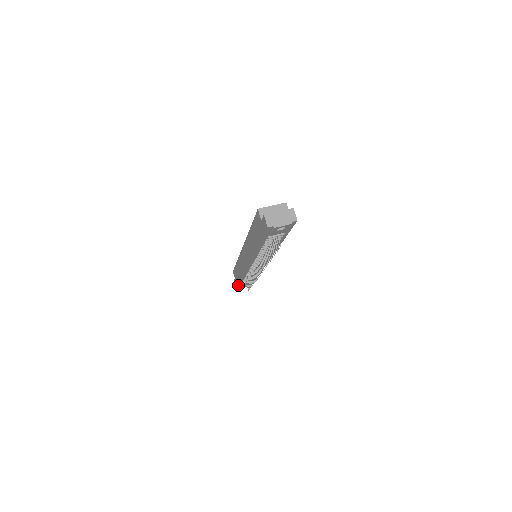
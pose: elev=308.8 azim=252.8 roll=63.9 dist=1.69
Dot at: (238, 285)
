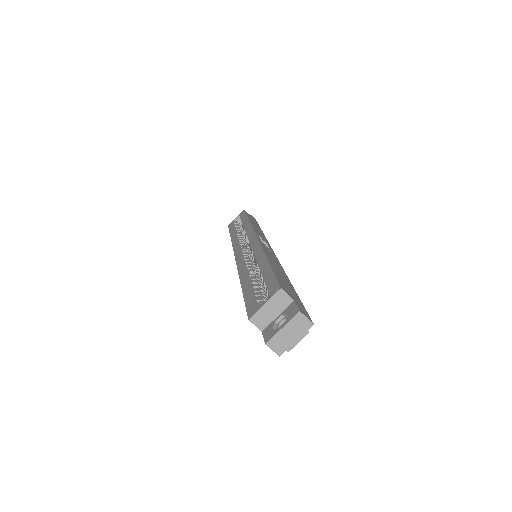
Dot at: occluded
